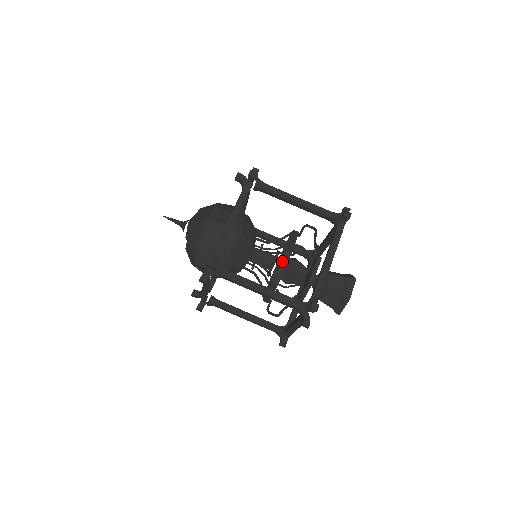
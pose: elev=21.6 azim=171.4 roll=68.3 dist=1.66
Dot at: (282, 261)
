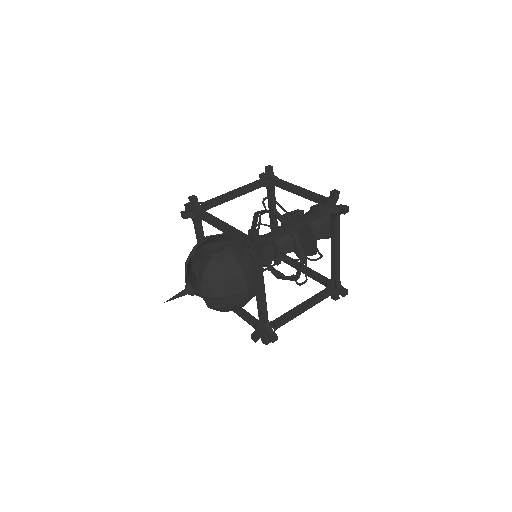
Dot at: (299, 269)
